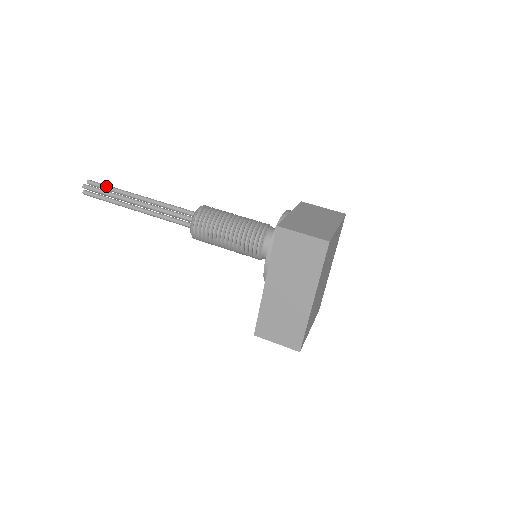
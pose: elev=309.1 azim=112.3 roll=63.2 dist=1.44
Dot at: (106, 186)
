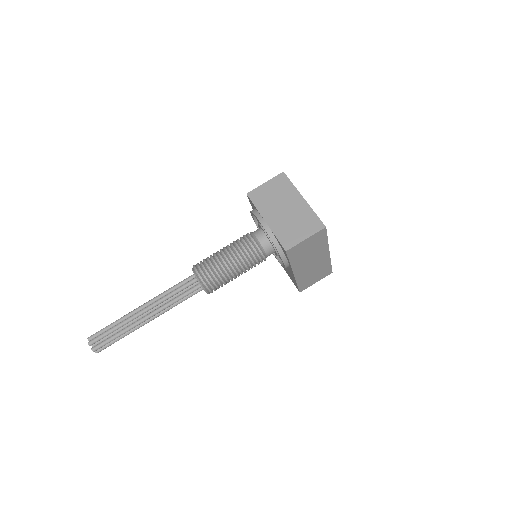
Dot at: (108, 333)
